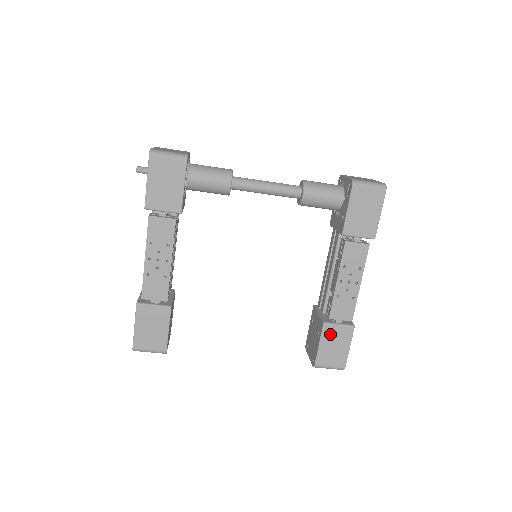
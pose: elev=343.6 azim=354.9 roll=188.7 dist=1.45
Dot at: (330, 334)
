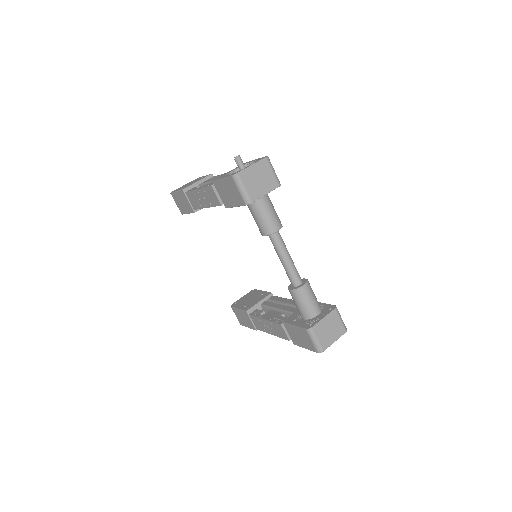
Dot at: (245, 315)
